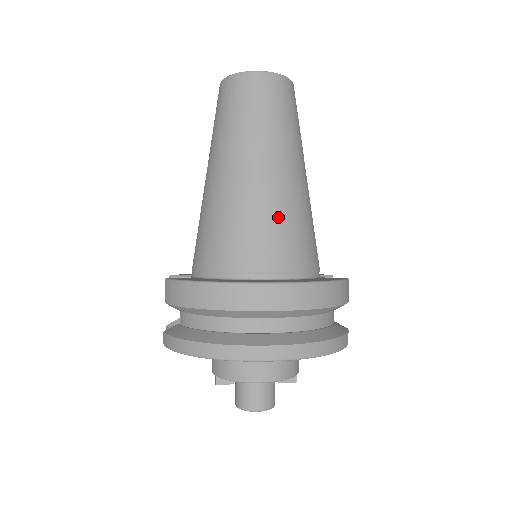
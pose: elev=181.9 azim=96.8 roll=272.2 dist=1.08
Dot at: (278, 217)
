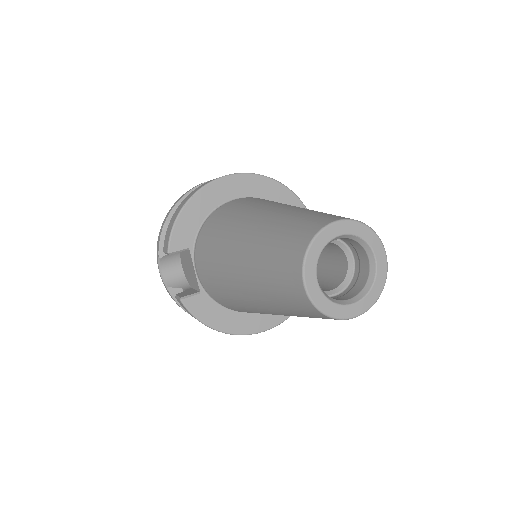
Dot at: occluded
